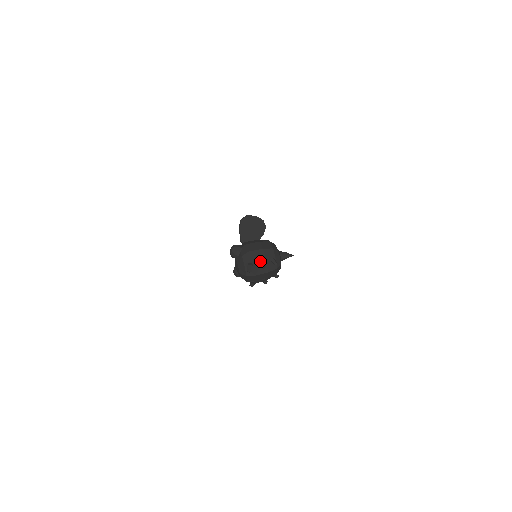
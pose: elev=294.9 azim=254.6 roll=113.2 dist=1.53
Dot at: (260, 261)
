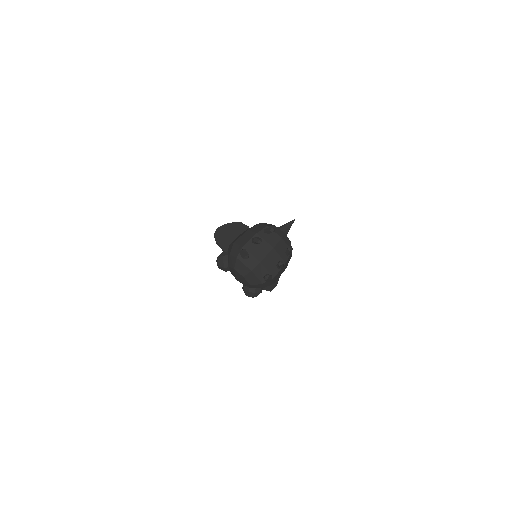
Dot at: (251, 240)
